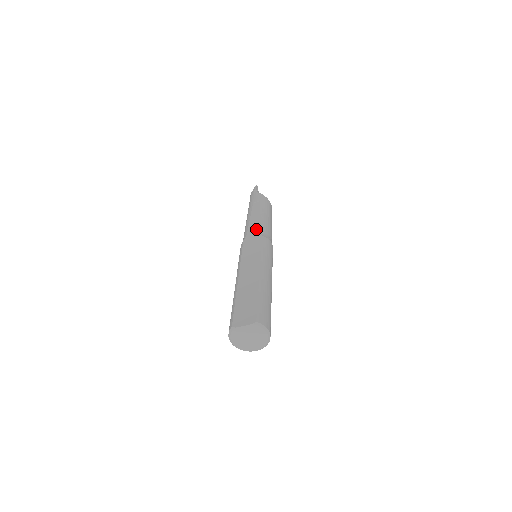
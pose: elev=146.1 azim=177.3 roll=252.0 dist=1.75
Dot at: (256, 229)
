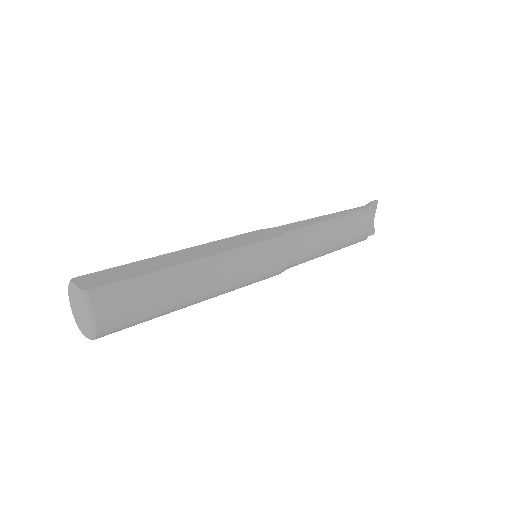
Dot at: (291, 228)
